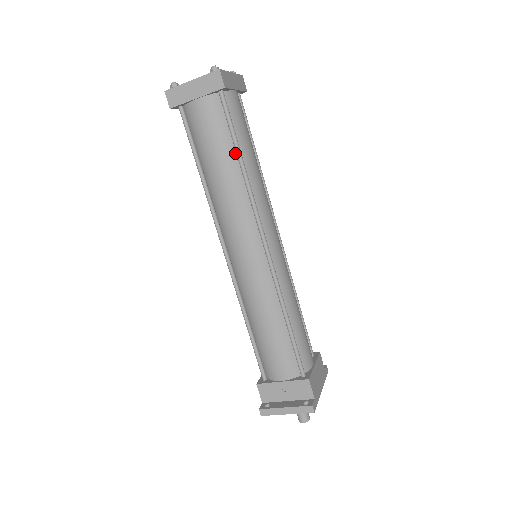
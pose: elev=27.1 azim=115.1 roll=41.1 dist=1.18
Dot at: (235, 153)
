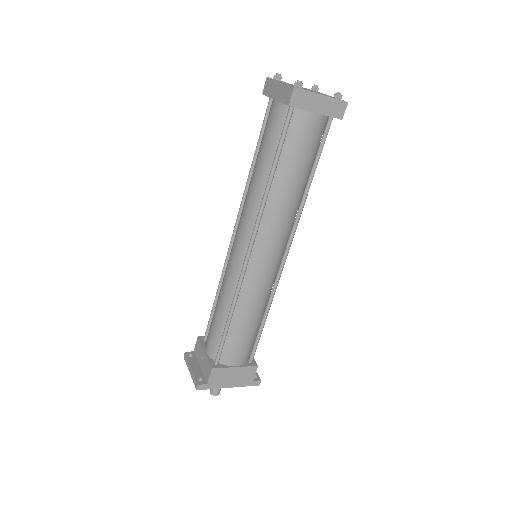
Dot at: (273, 165)
